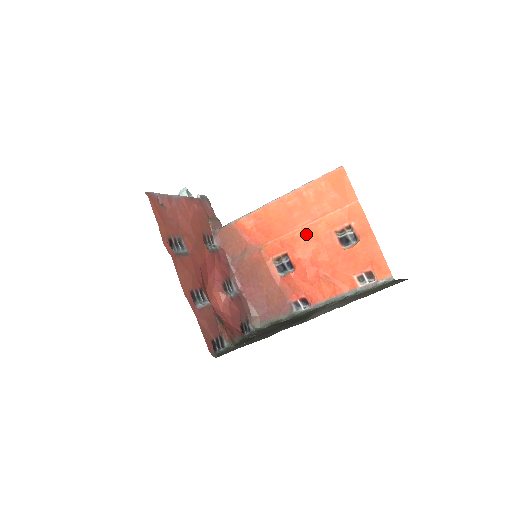
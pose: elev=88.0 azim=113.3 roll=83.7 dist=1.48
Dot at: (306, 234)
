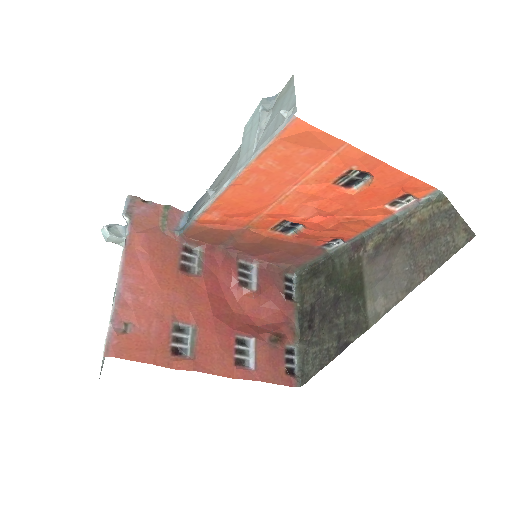
Dot at: (296, 199)
